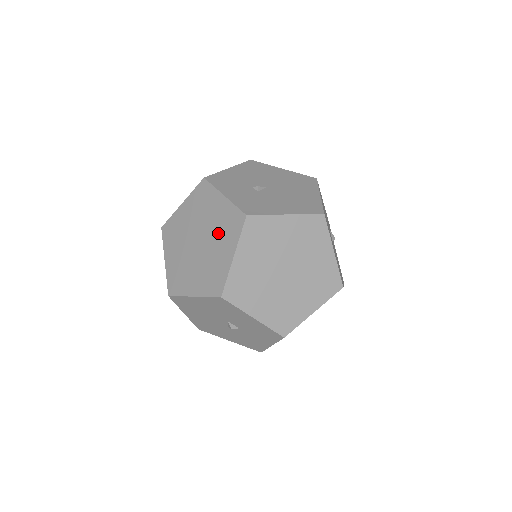
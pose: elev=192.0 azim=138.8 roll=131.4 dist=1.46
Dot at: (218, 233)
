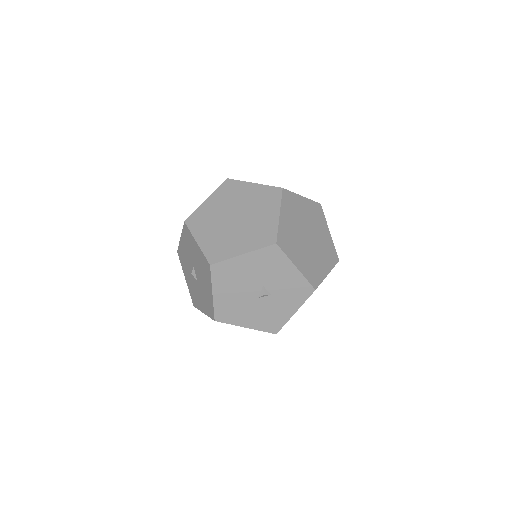
Dot at: (257, 206)
